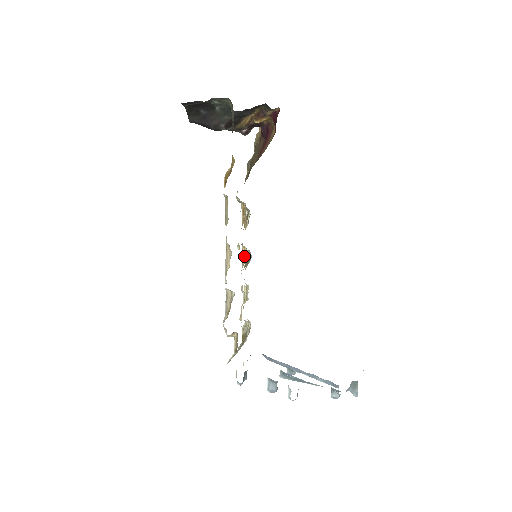
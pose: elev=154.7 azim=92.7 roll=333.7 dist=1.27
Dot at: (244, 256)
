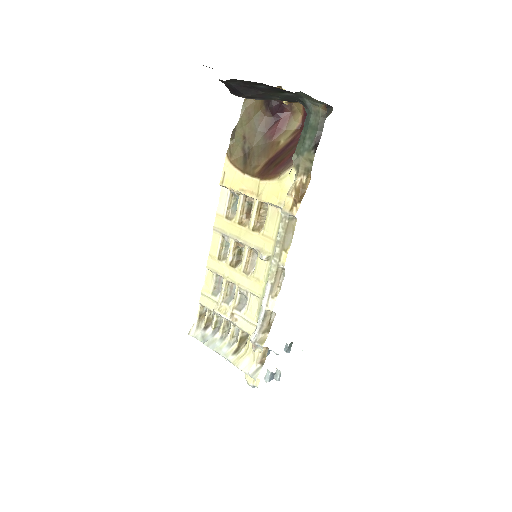
Dot at: (249, 258)
